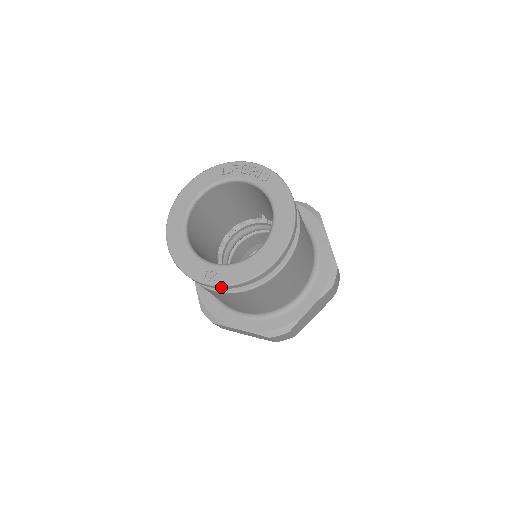
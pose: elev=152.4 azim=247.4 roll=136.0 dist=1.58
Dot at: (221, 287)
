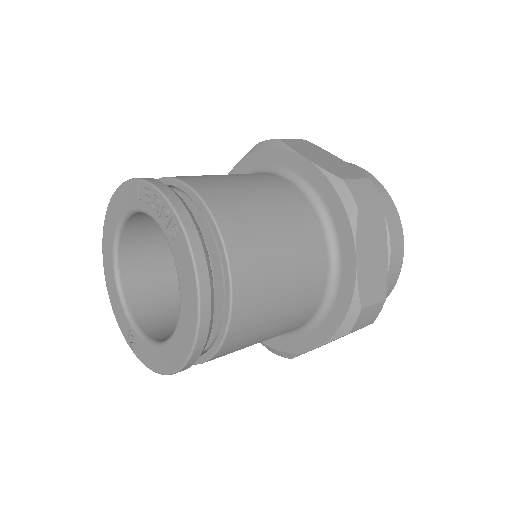
Dot at: occluded
